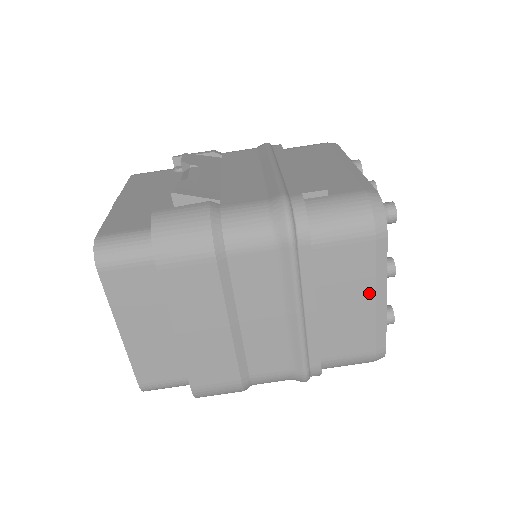
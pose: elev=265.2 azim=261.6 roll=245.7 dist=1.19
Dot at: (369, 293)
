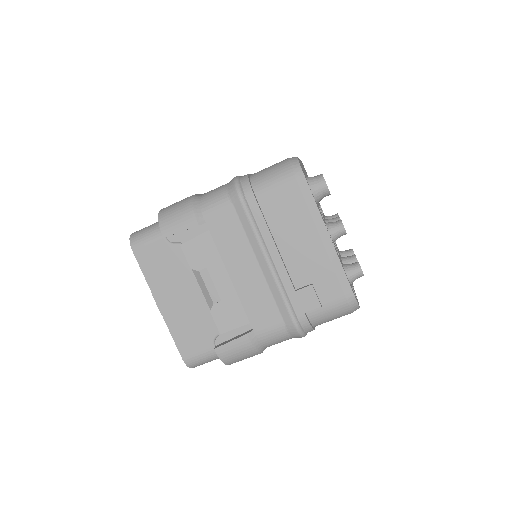
Dot at: occluded
